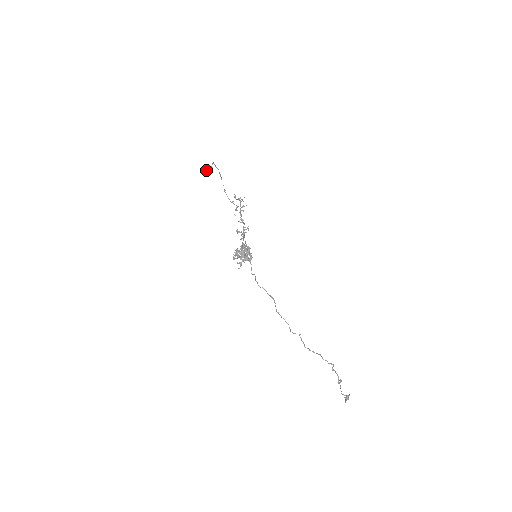
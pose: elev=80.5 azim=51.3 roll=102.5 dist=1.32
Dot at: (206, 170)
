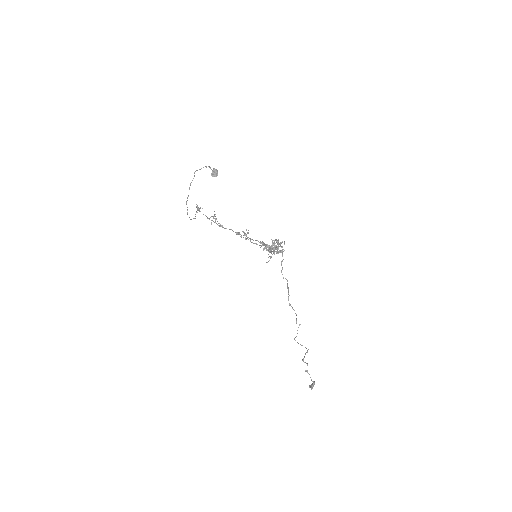
Dot at: (213, 171)
